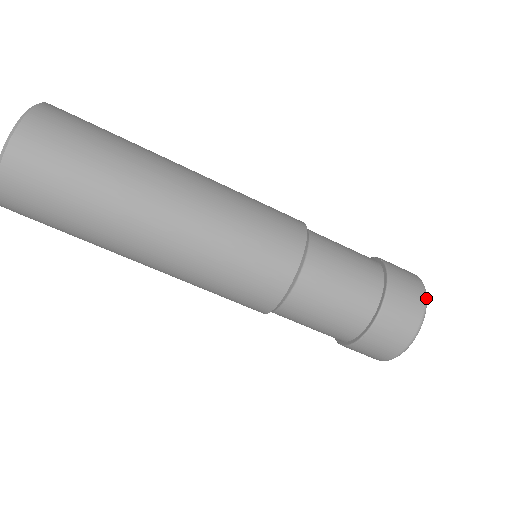
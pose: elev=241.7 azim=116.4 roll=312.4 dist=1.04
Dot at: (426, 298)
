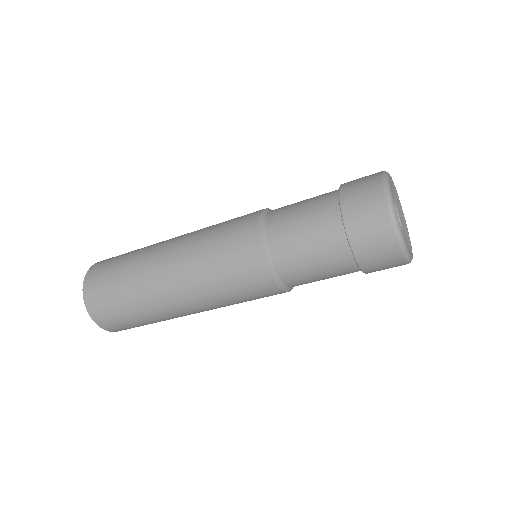
Dot at: (392, 216)
